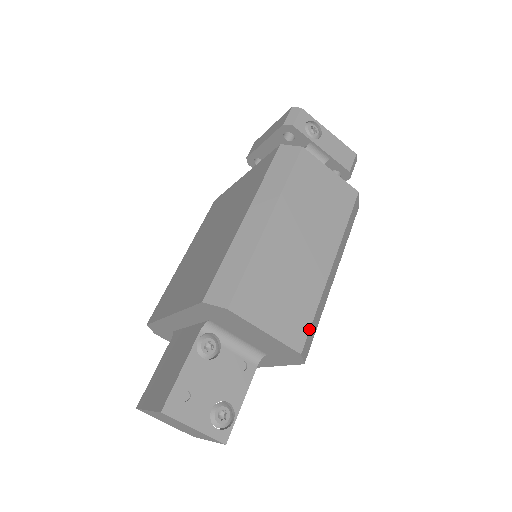
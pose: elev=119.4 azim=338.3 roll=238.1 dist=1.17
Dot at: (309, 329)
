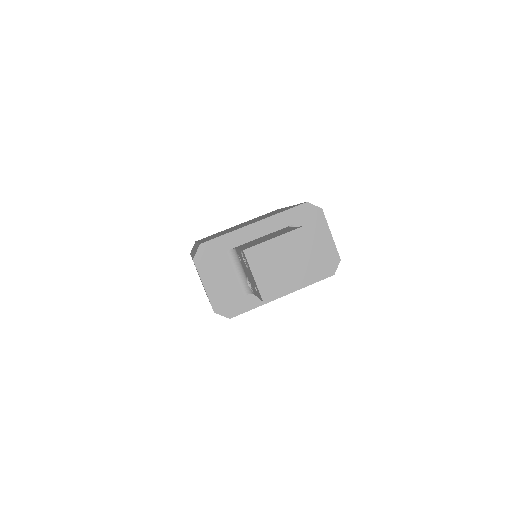
Dot at: occluded
